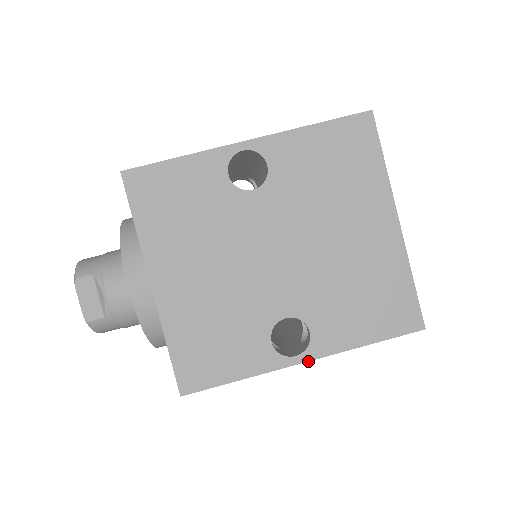
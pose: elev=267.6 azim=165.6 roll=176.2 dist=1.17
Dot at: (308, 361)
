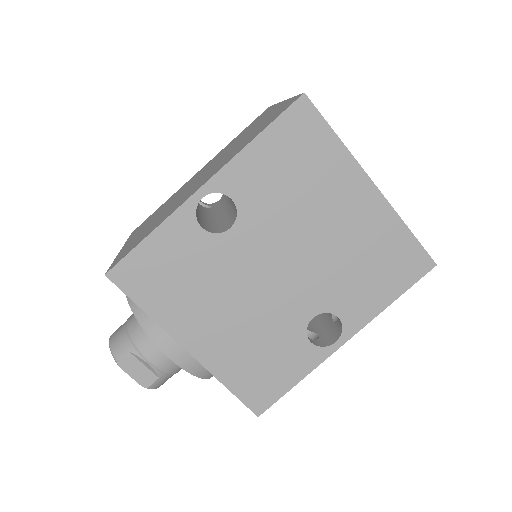
Dot at: occluded
